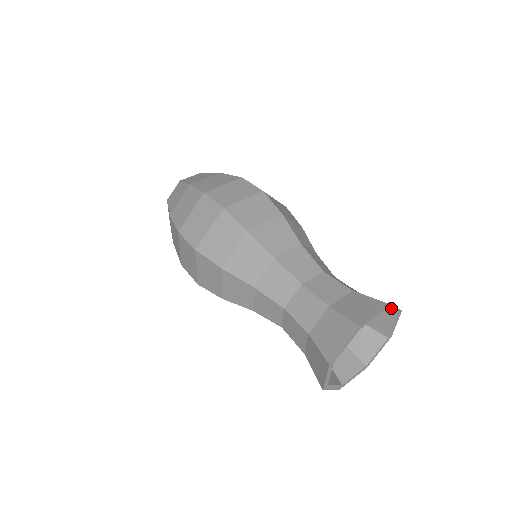
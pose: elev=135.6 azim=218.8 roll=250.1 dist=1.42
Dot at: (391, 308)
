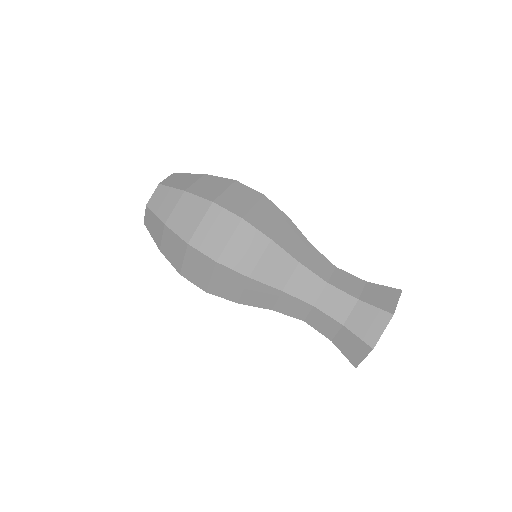
Dot at: (394, 309)
